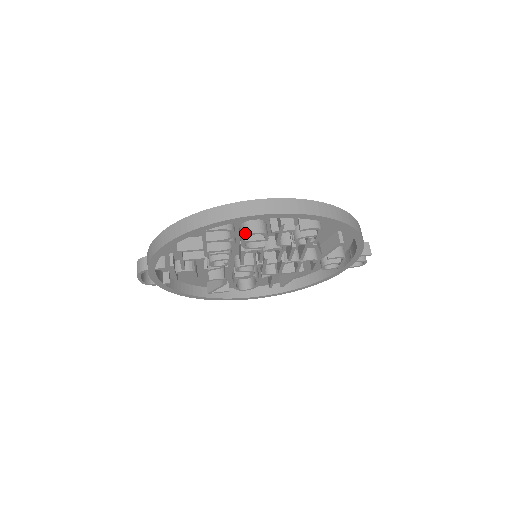
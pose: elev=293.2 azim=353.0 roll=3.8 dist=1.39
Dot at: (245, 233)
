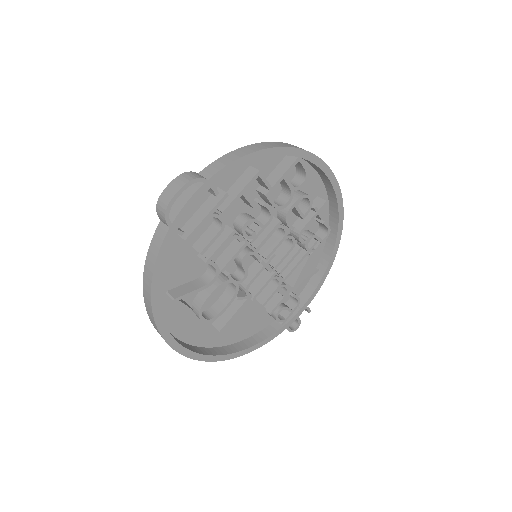
Dot at: (303, 194)
